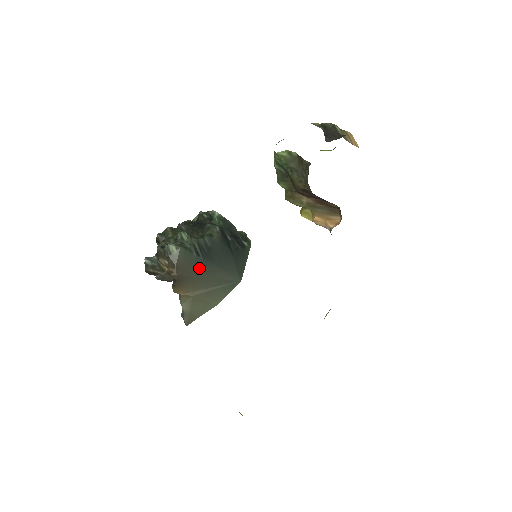
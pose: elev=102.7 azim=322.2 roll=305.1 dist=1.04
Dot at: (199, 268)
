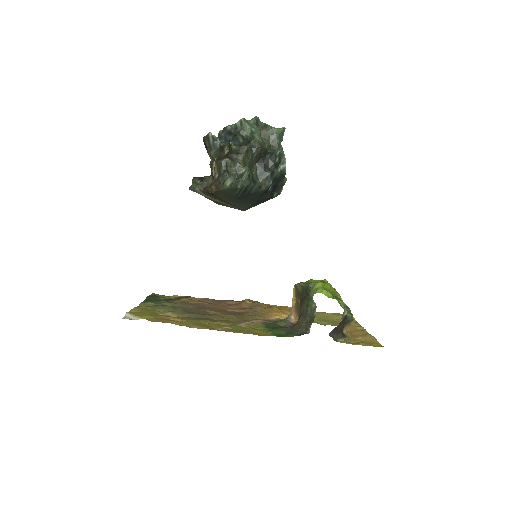
Dot at: (230, 197)
